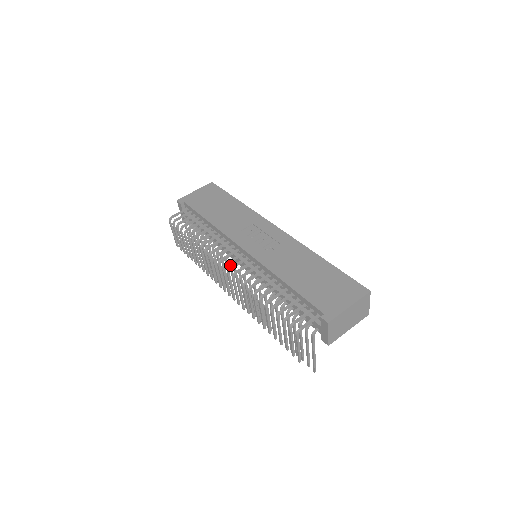
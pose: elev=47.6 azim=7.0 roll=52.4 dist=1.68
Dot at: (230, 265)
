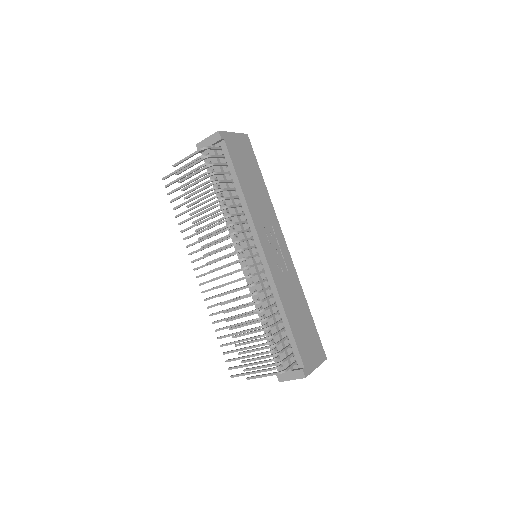
Dot at: occluded
